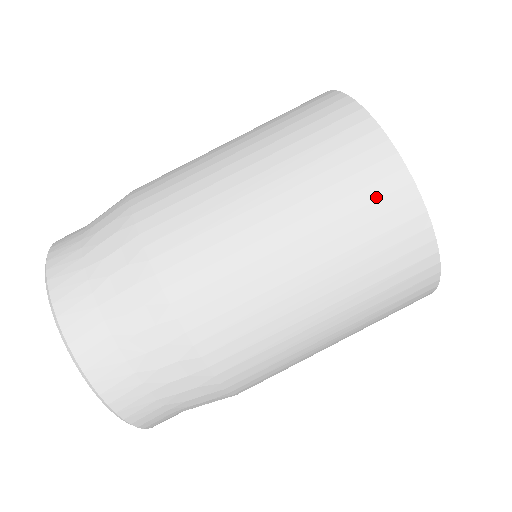
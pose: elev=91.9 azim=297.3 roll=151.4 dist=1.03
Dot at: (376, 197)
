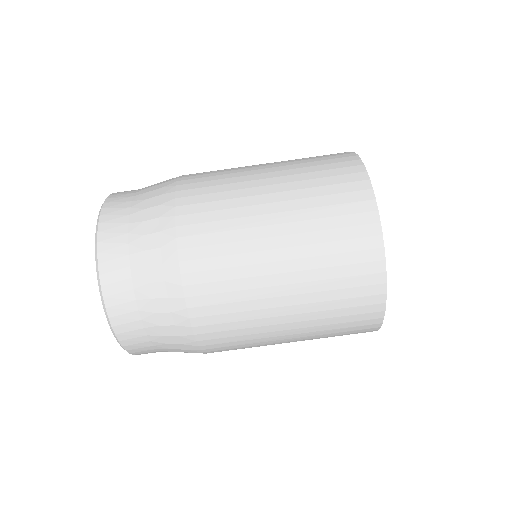
Dot at: (356, 295)
